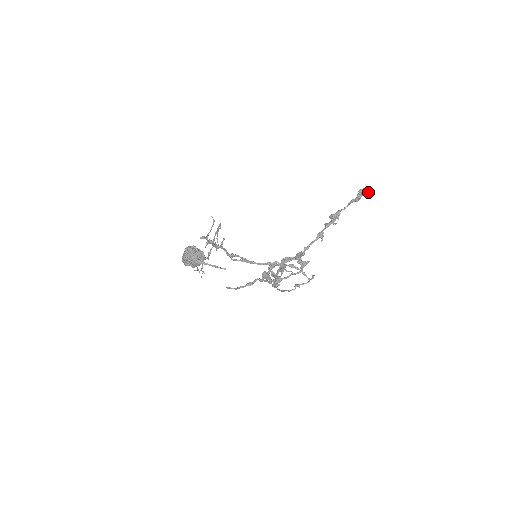
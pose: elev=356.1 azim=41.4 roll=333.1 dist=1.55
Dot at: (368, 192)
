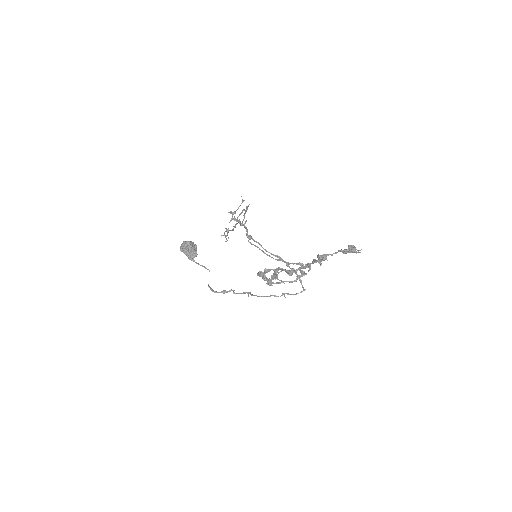
Dot at: (355, 251)
